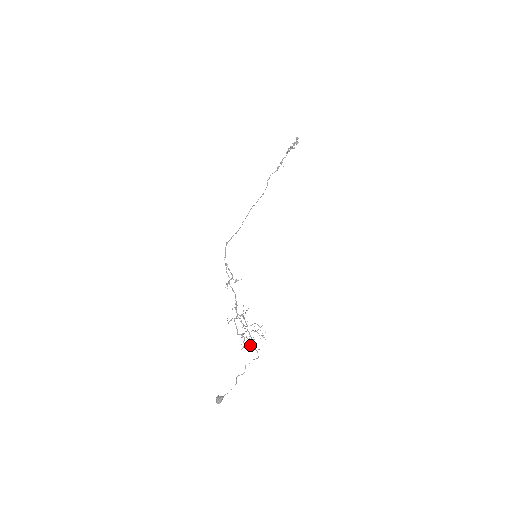
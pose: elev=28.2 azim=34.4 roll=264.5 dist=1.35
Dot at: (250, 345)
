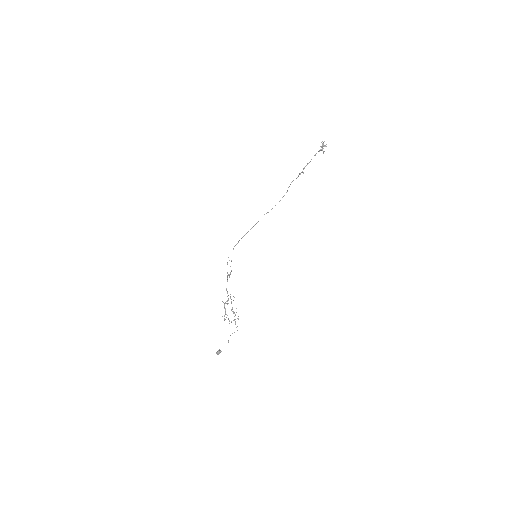
Dot at: occluded
